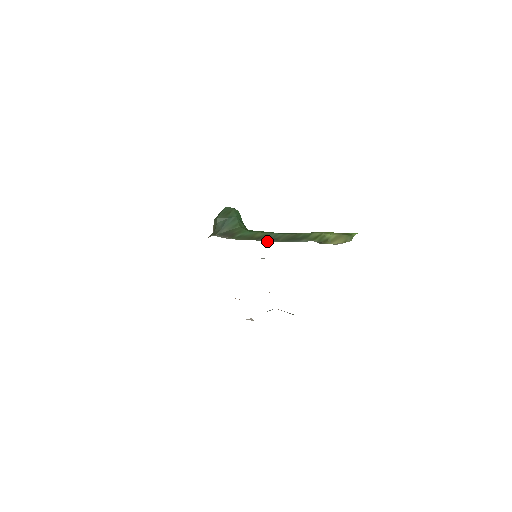
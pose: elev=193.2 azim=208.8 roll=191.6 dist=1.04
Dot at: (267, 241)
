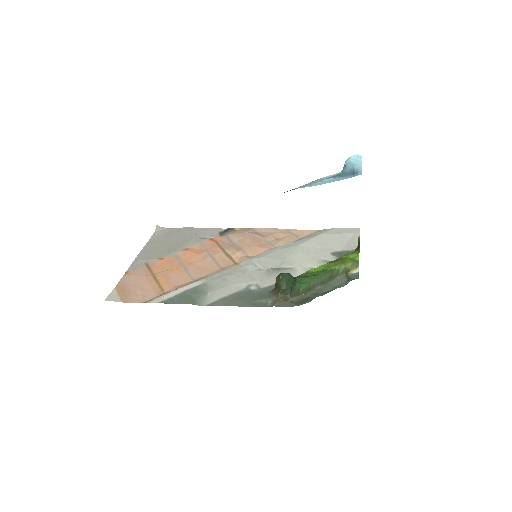
Dot at: (321, 287)
